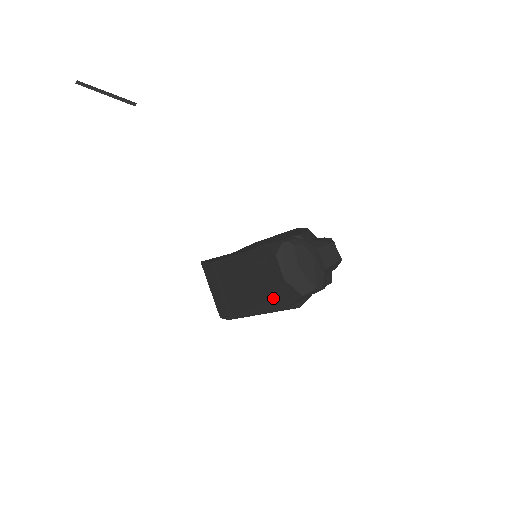
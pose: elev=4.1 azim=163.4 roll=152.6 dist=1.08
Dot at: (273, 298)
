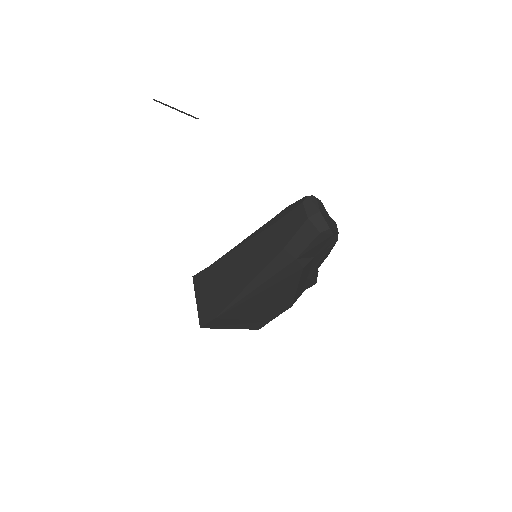
Dot at: (289, 247)
